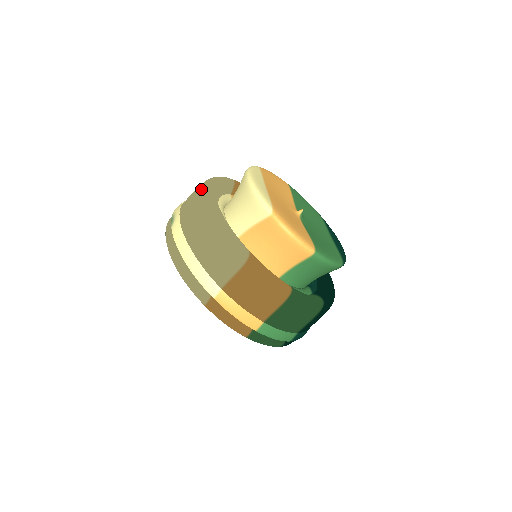
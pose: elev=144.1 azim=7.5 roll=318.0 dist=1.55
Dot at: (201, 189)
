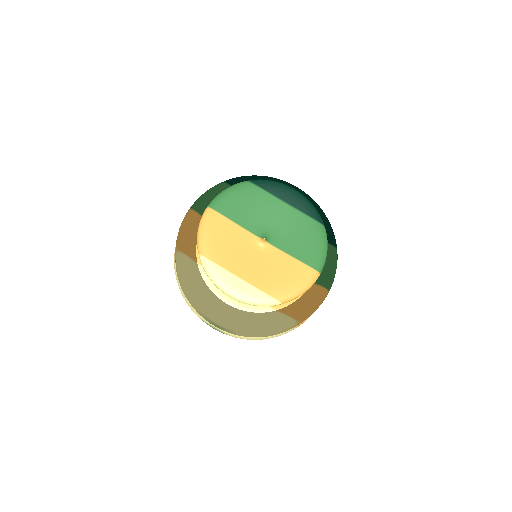
Dot at: (209, 317)
